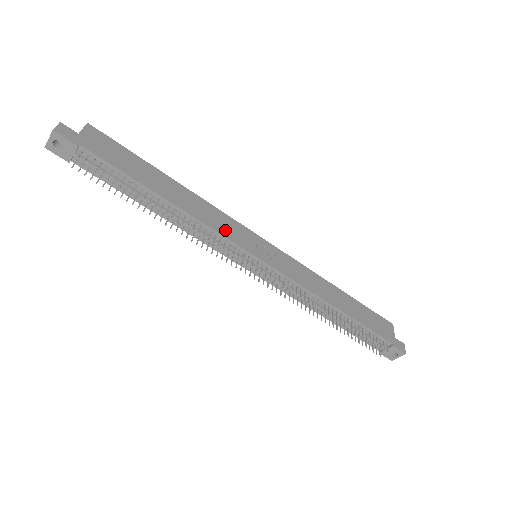
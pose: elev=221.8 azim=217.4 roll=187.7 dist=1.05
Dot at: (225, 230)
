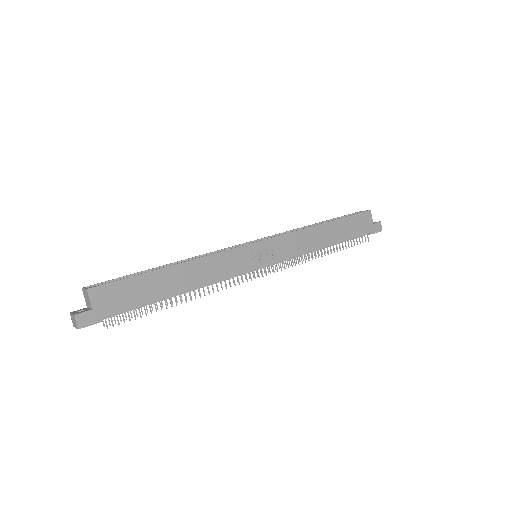
Dot at: (229, 270)
